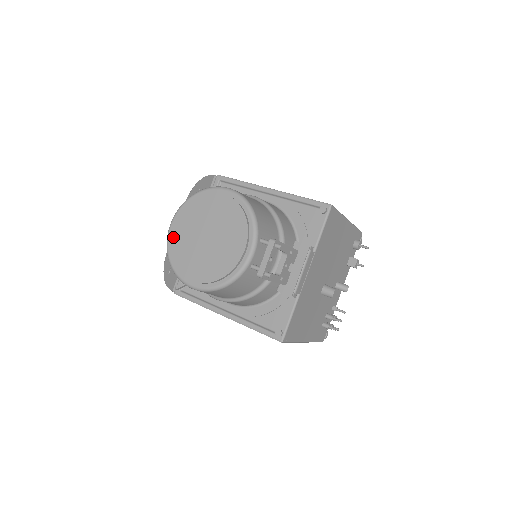
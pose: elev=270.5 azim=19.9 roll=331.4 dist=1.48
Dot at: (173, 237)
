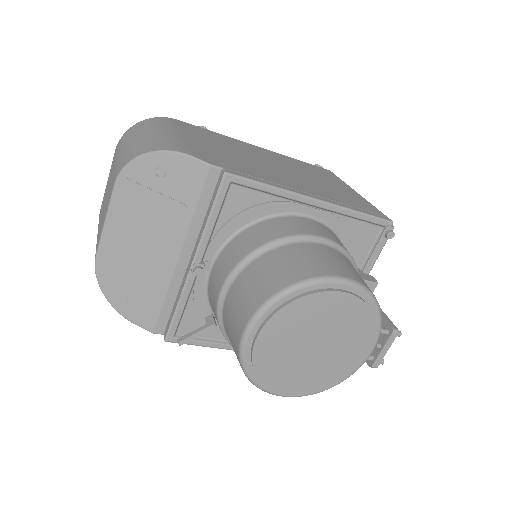
Dot at: (259, 353)
